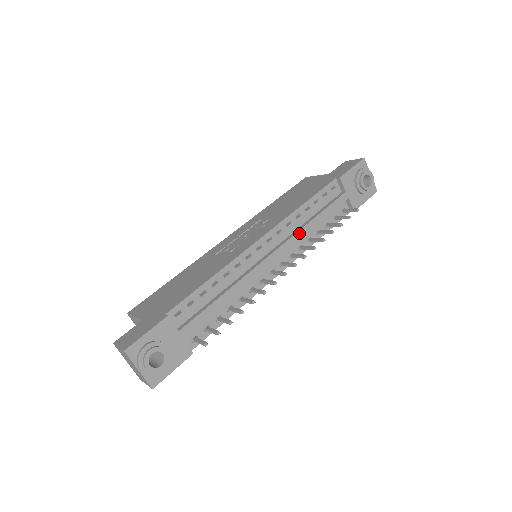
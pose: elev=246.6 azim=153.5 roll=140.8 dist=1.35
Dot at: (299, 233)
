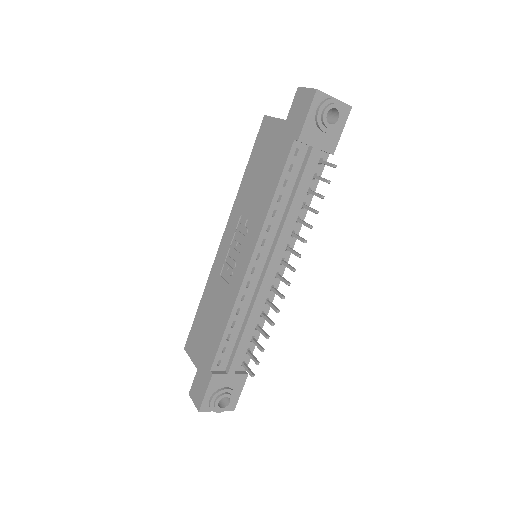
Dot at: (283, 230)
